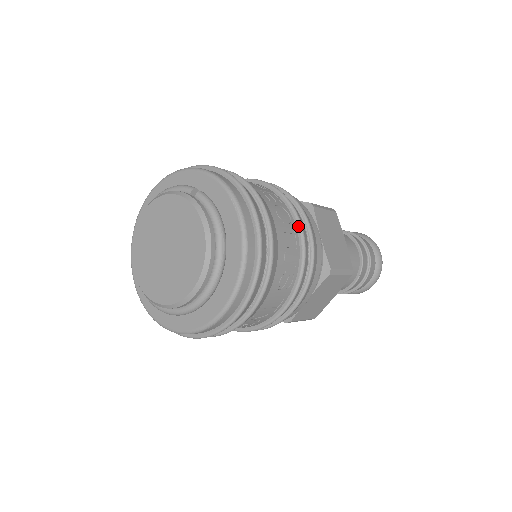
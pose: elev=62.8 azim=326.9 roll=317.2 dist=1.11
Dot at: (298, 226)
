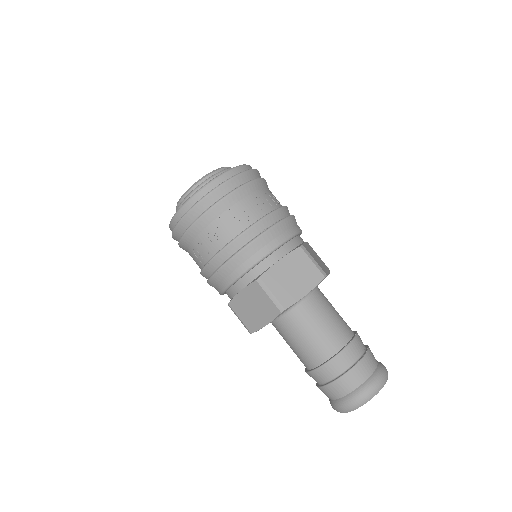
Dot at: occluded
